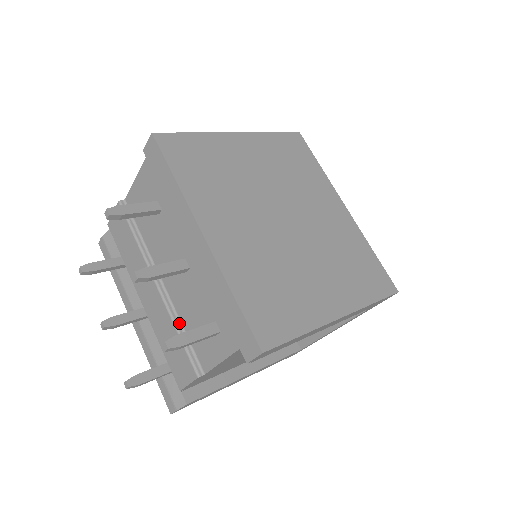
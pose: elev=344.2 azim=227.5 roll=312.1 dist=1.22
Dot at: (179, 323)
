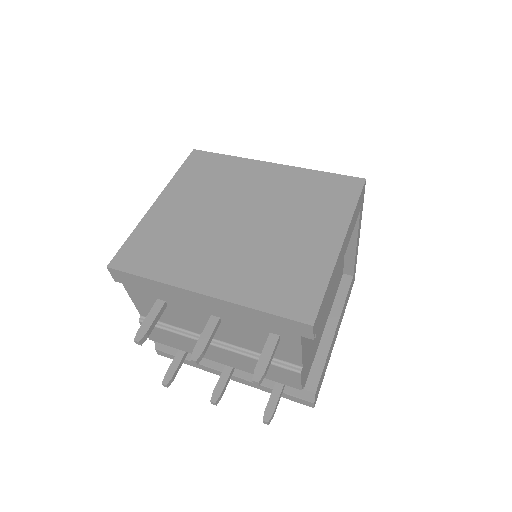
Dot at: (254, 353)
